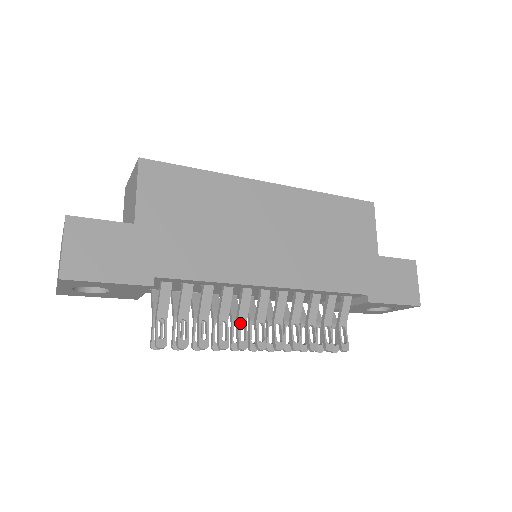
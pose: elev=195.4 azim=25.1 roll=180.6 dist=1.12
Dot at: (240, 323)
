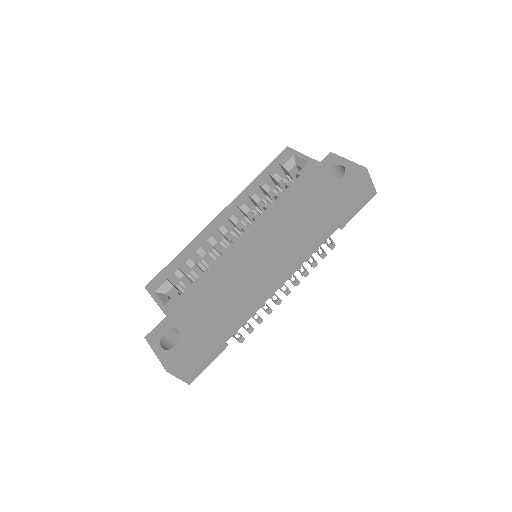
Dot at: occluded
